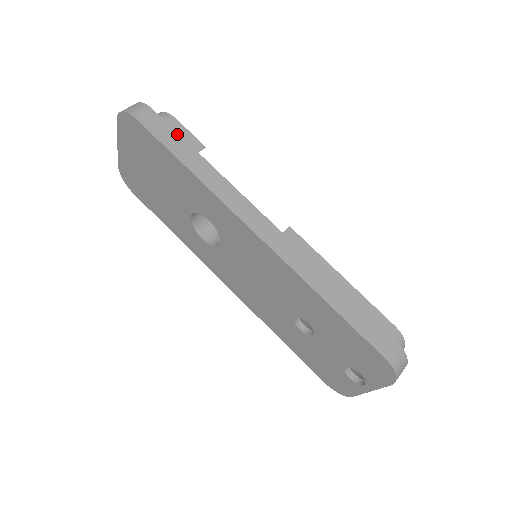
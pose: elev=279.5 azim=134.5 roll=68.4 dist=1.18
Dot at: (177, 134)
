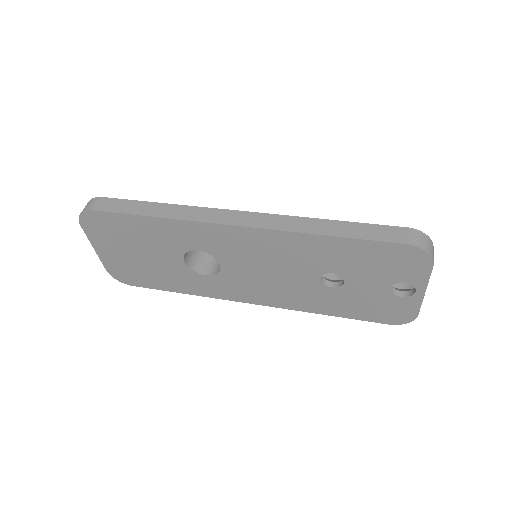
Dot at: (131, 201)
